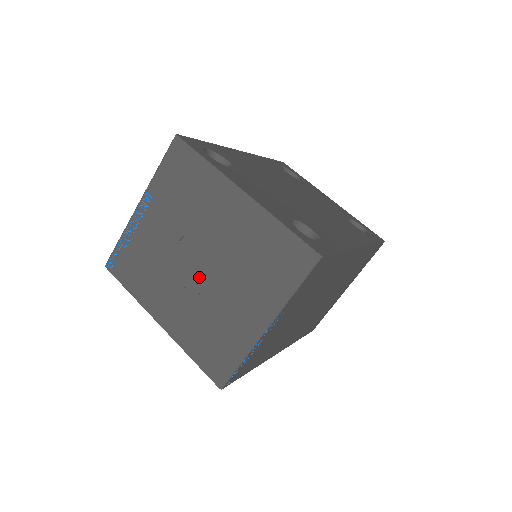
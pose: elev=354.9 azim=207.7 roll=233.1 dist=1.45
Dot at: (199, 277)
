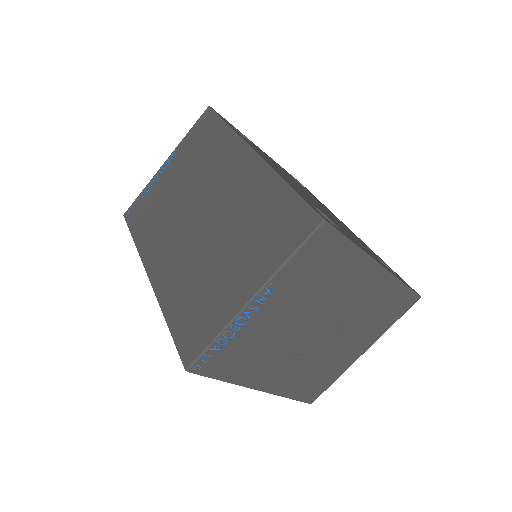
Dot at: (314, 341)
